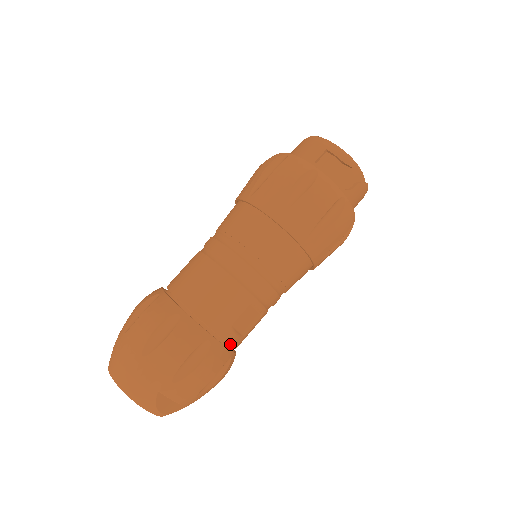
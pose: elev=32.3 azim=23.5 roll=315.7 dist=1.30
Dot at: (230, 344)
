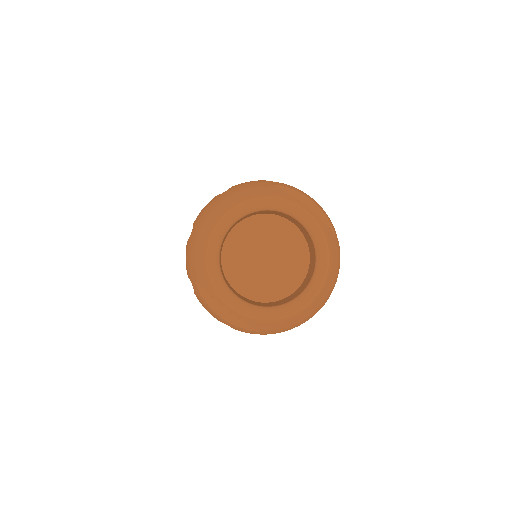
Dot at: occluded
